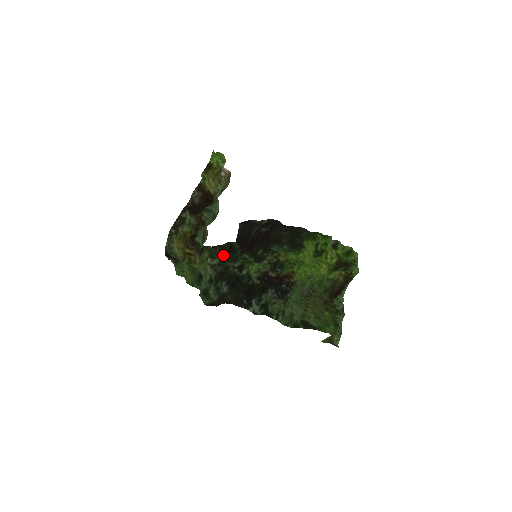
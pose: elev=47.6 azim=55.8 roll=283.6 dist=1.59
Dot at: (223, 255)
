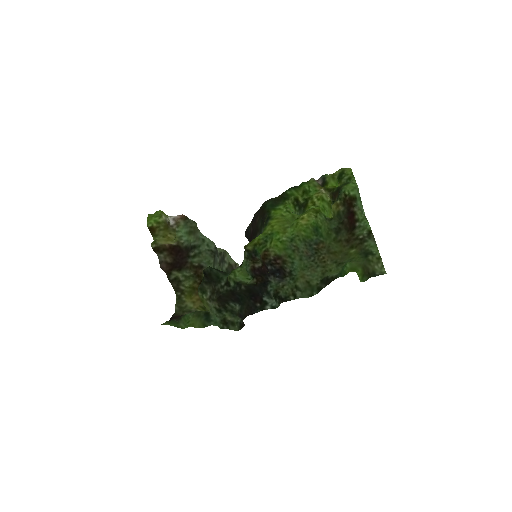
Dot at: (208, 284)
